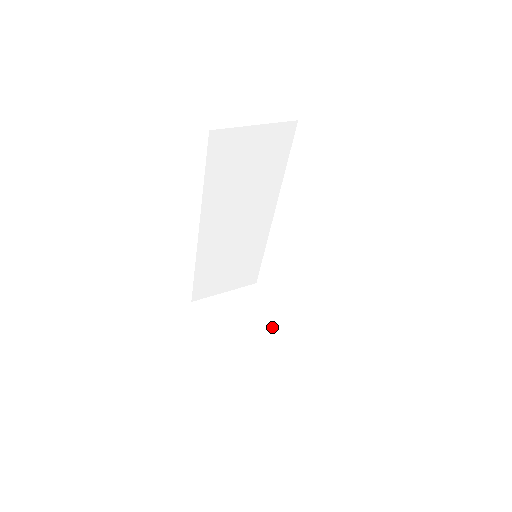
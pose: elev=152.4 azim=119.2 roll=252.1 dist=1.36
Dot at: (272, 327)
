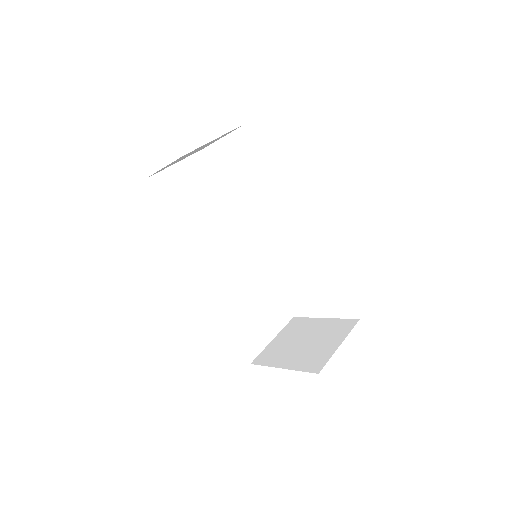
Dot at: (331, 324)
